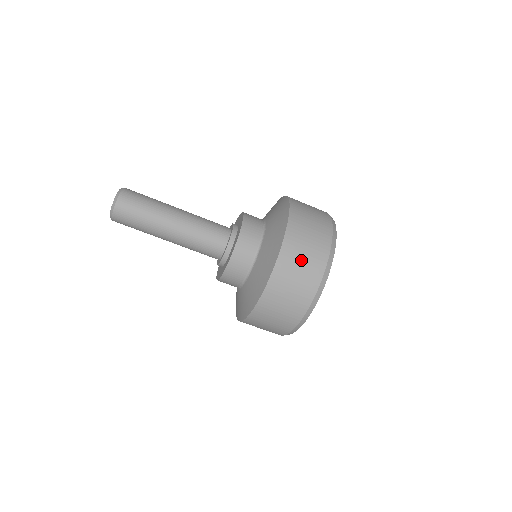
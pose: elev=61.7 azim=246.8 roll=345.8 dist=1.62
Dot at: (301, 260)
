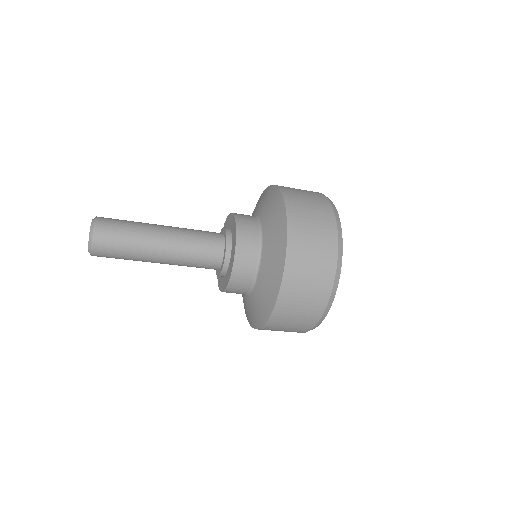
Dot at: (288, 325)
